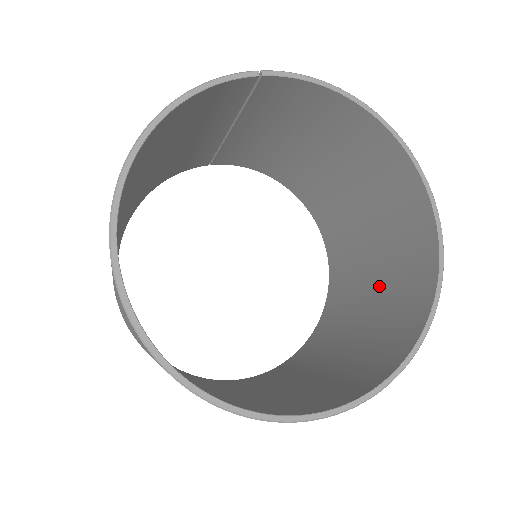
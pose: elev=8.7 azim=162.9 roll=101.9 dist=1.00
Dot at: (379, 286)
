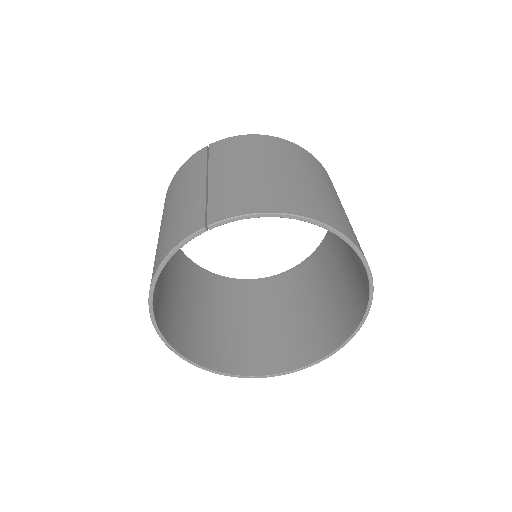
Dot at: (351, 257)
